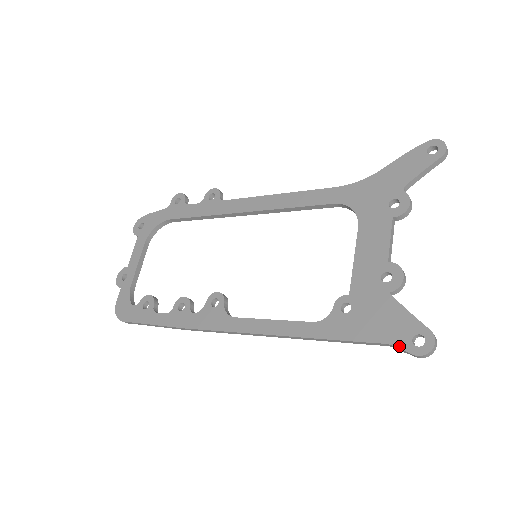
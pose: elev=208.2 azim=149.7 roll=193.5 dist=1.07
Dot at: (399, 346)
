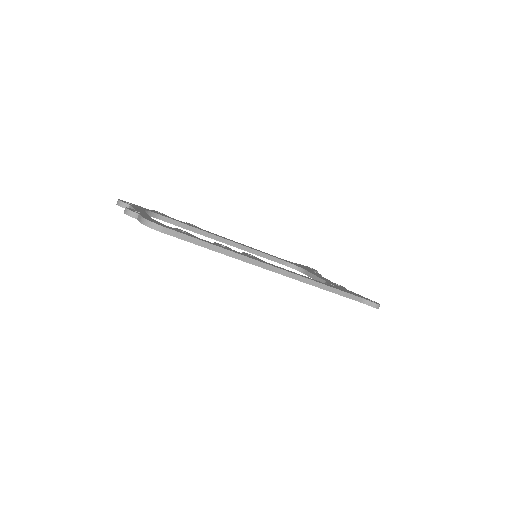
Dot at: (368, 300)
